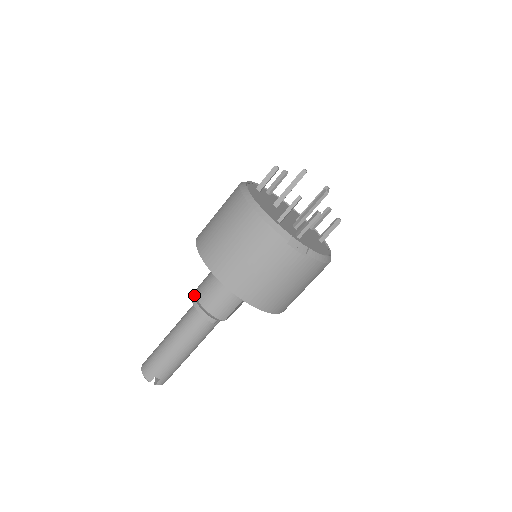
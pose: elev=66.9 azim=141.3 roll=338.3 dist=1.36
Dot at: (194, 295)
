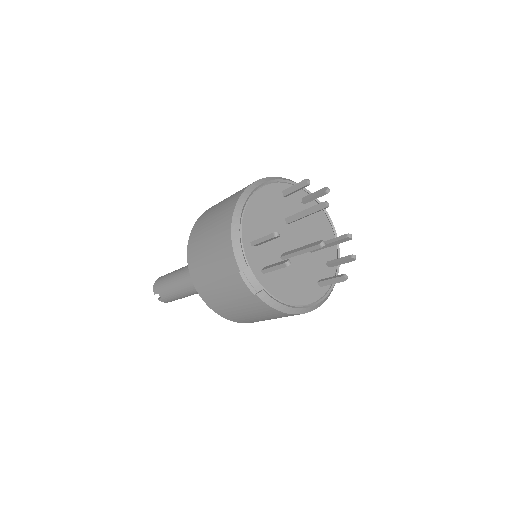
Dot at: occluded
